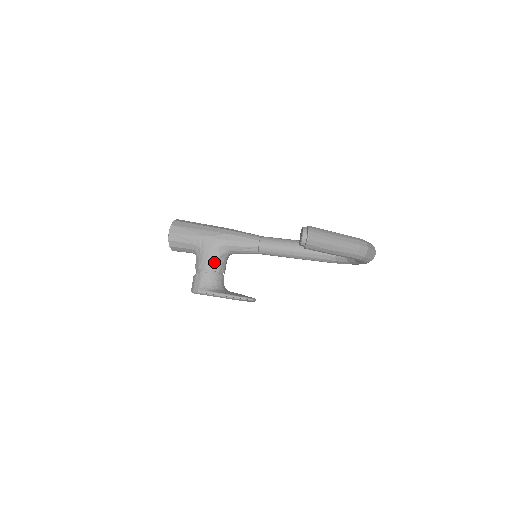
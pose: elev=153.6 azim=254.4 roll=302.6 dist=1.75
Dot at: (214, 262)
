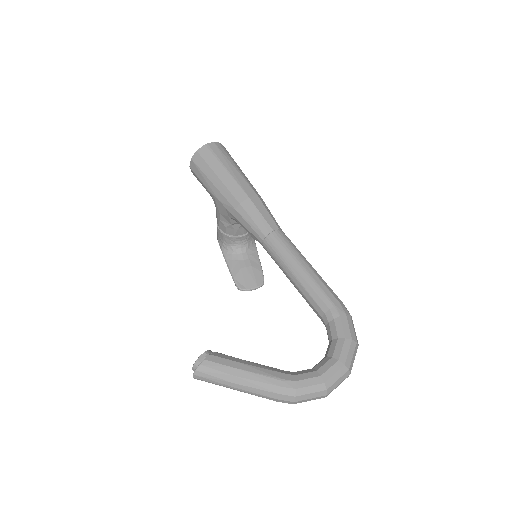
Dot at: (227, 227)
